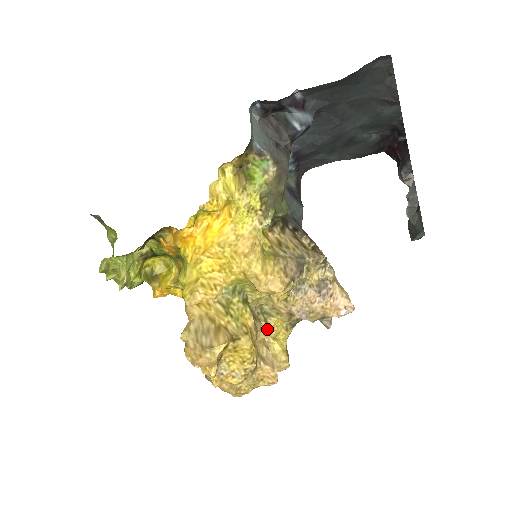
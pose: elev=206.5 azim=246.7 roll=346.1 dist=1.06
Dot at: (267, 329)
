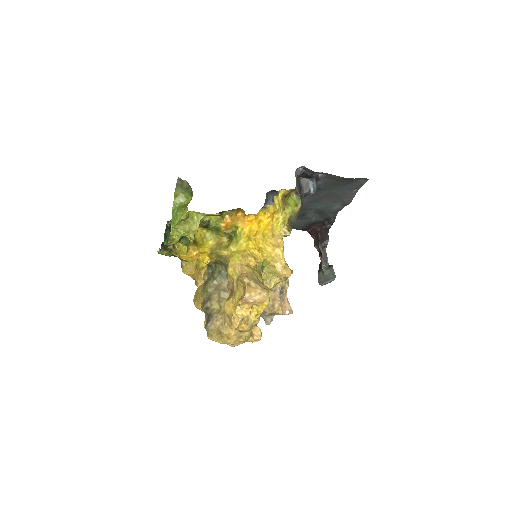
Dot at: occluded
